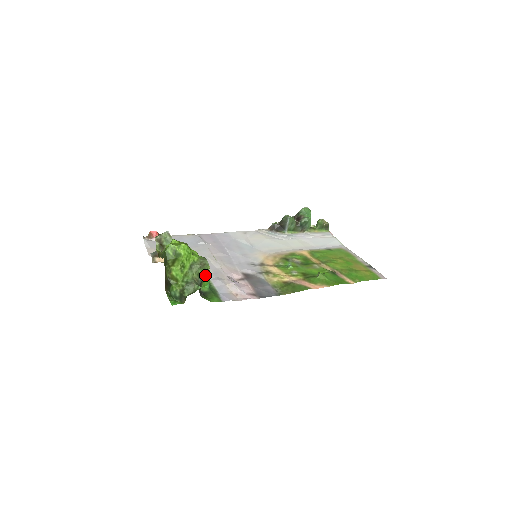
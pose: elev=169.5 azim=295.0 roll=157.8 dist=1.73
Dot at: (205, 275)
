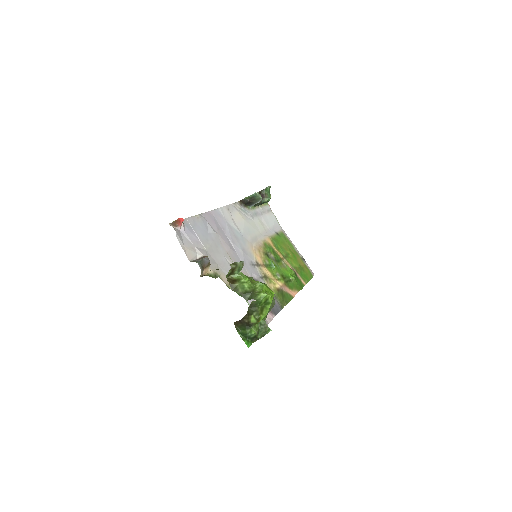
Dot at: occluded
